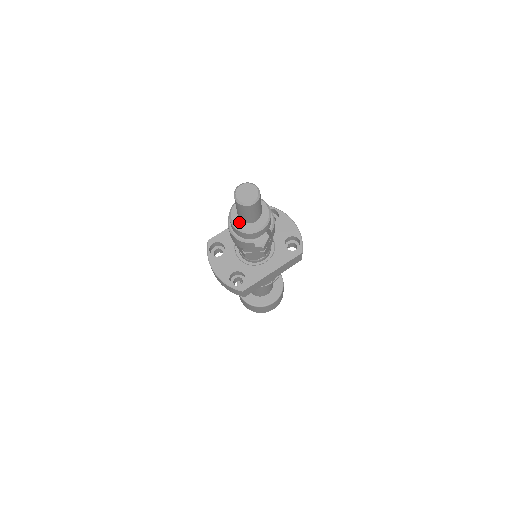
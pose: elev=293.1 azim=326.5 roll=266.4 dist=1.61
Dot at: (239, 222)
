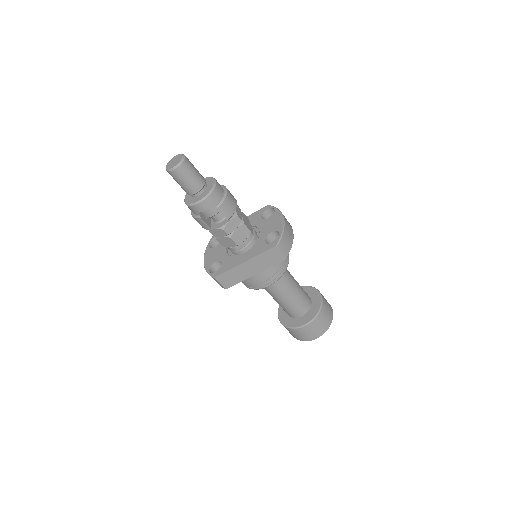
Dot at: (188, 197)
